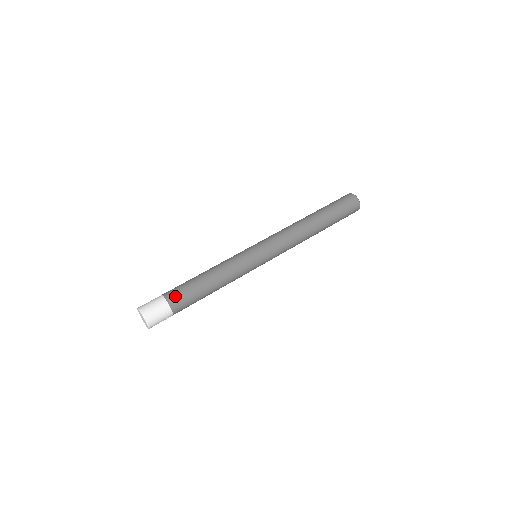
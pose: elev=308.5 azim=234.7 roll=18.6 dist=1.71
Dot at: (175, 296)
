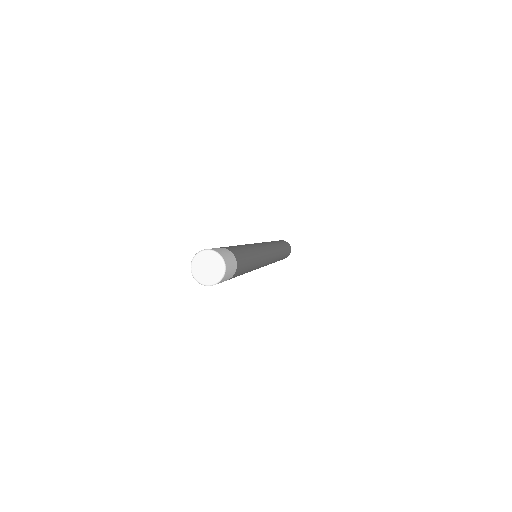
Dot at: (237, 254)
